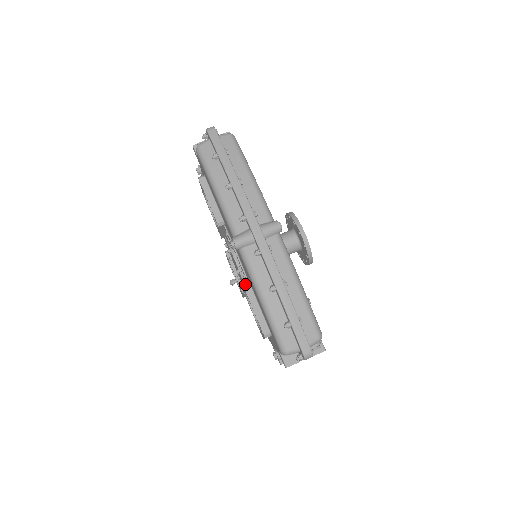
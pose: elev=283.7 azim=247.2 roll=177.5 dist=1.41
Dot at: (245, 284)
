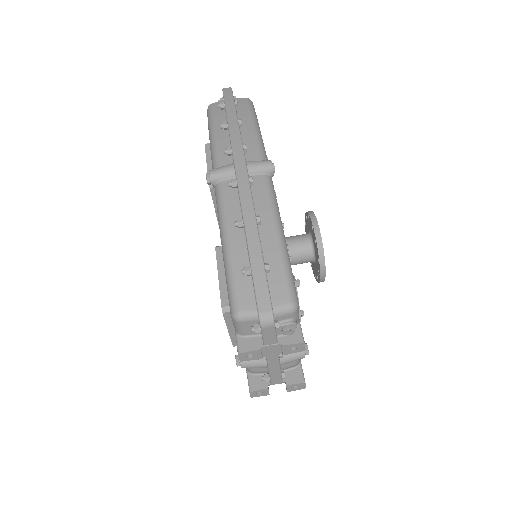
Dot at: (218, 246)
